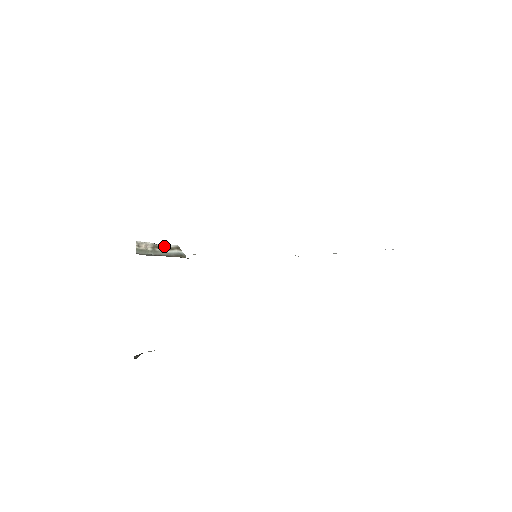
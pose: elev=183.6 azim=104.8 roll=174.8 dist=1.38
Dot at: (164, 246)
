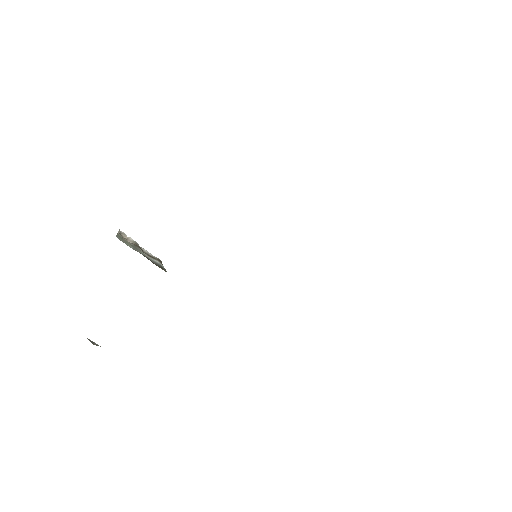
Dot at: (146, 251)
